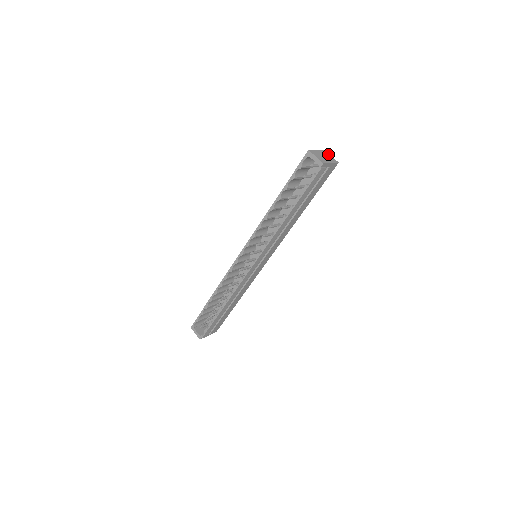
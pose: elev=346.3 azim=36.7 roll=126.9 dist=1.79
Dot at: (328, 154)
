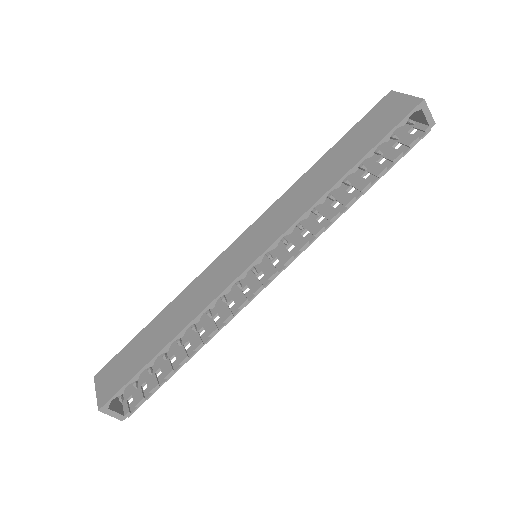
Dot at: occluded
